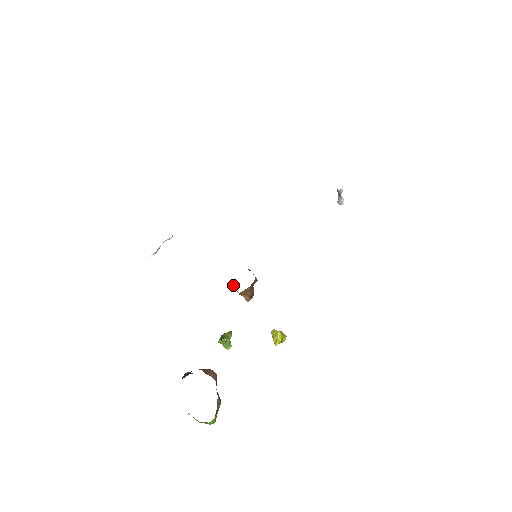
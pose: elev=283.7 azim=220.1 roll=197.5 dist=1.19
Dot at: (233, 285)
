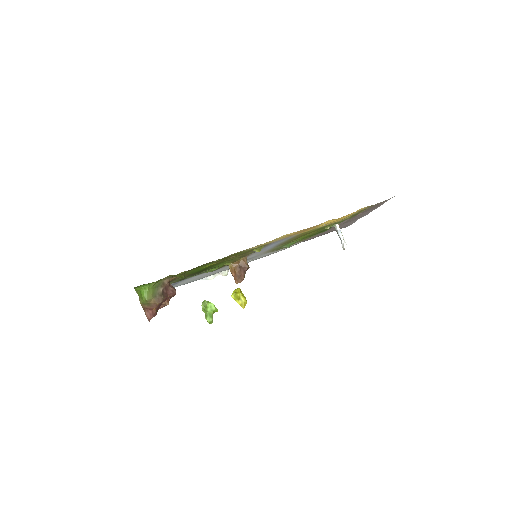
Dot at: occluded
